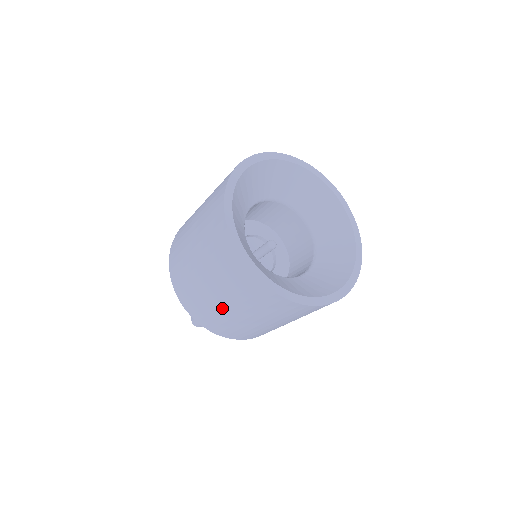
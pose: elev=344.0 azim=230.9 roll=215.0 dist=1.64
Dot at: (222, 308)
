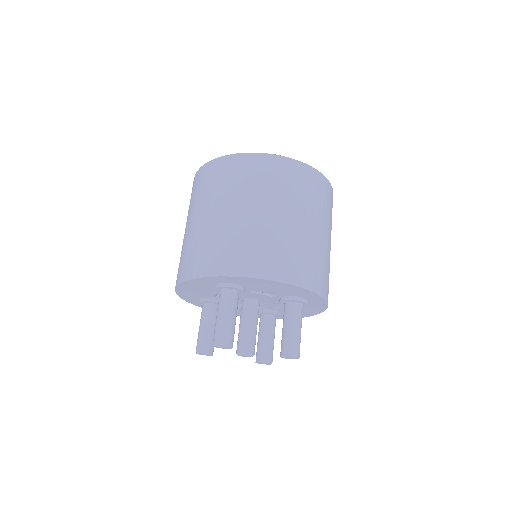
Dot at: (209, 223)
